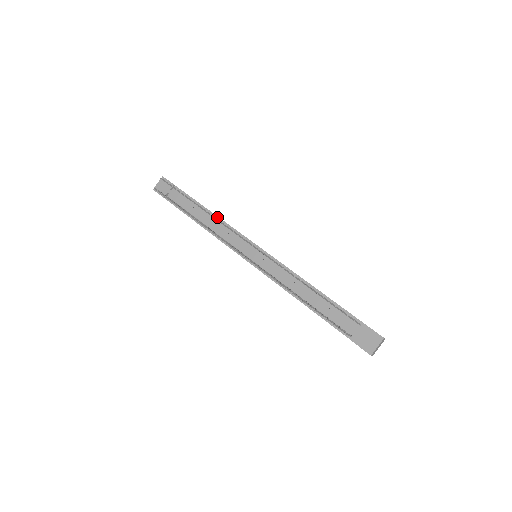
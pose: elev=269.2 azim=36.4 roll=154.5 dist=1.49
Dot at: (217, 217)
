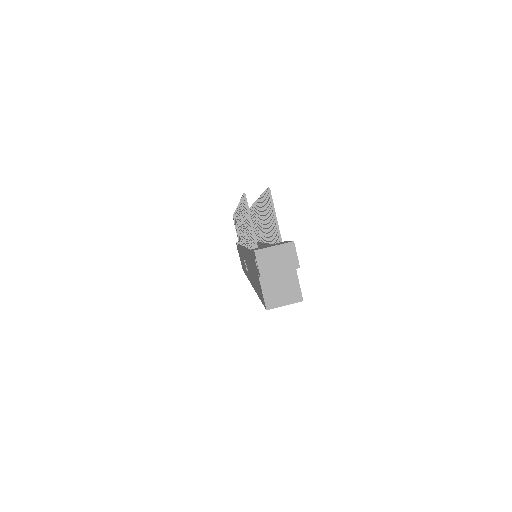
Dot at: occluded
